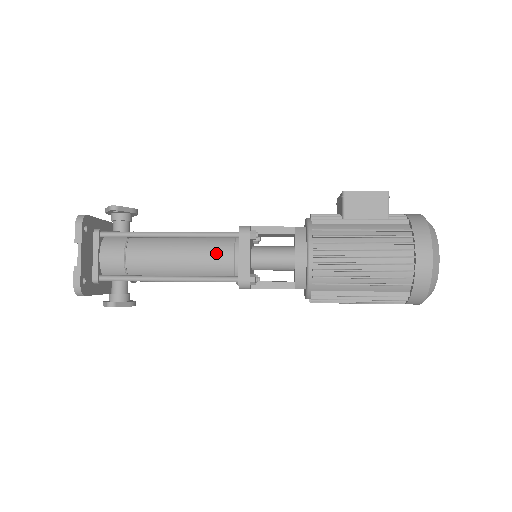
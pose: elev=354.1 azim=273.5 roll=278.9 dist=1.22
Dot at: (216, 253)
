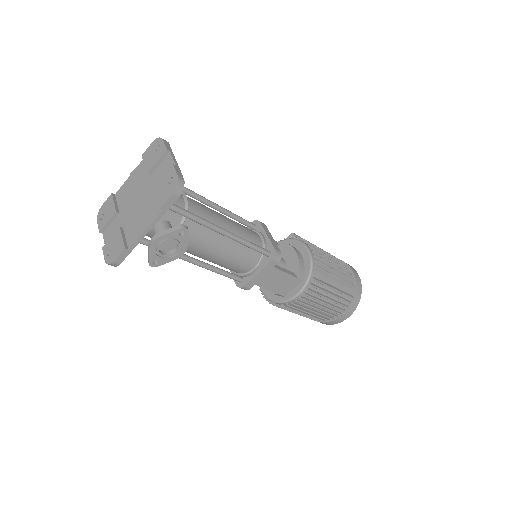
Dot at: (248, 229)
